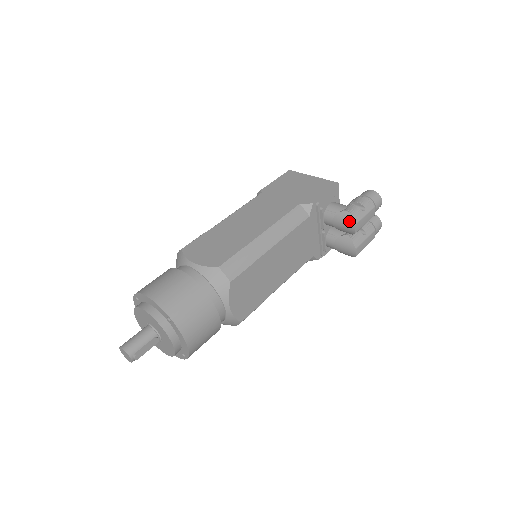
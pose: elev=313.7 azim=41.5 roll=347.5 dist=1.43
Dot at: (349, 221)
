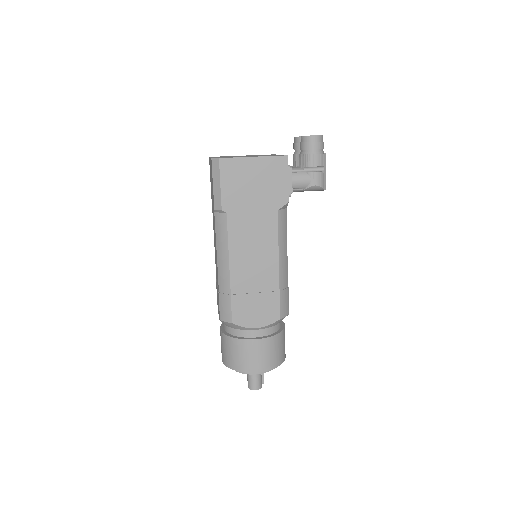
Dot at: (320, 190)
